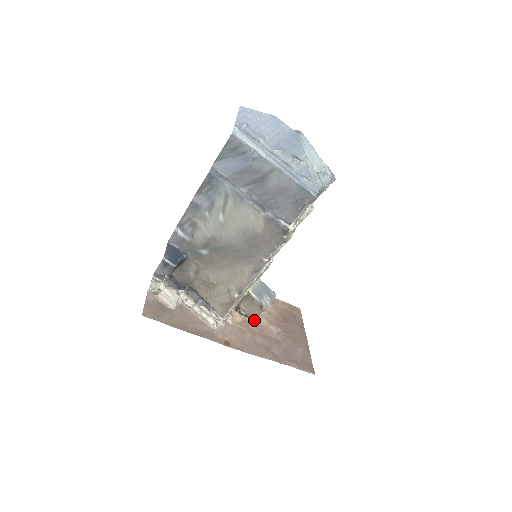
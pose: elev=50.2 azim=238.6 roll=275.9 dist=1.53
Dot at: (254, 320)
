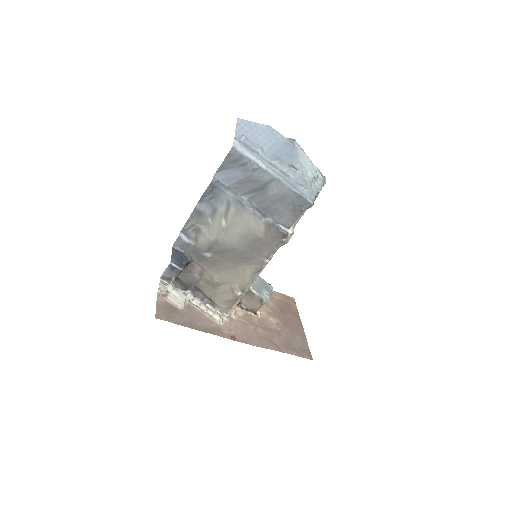
Dot at: (255, 313)
